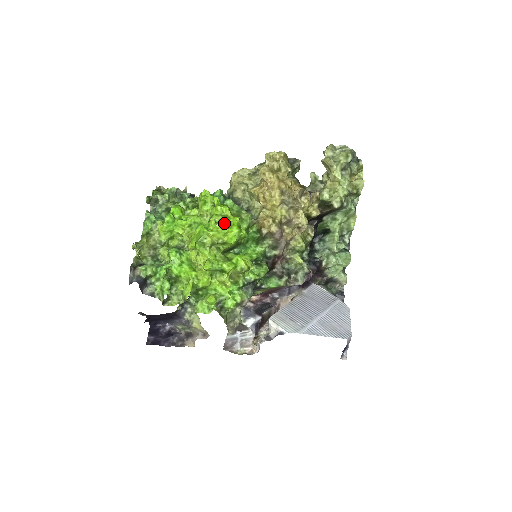
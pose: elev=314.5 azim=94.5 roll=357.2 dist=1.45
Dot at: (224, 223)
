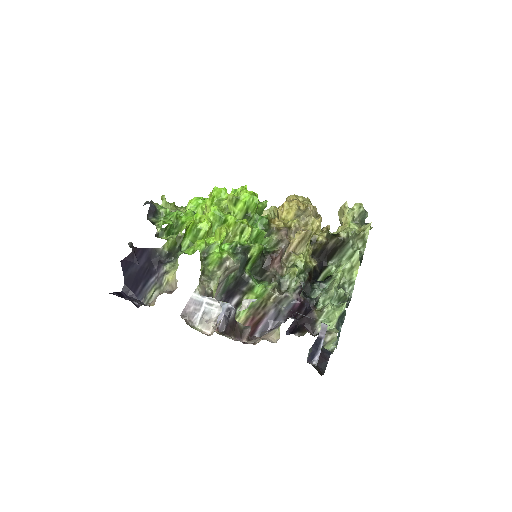
Dot at: occluded
